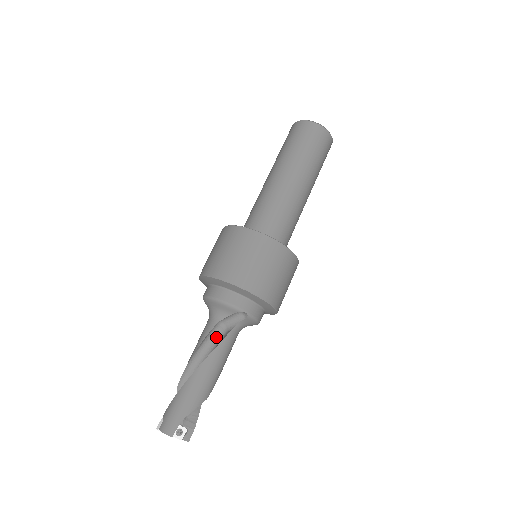
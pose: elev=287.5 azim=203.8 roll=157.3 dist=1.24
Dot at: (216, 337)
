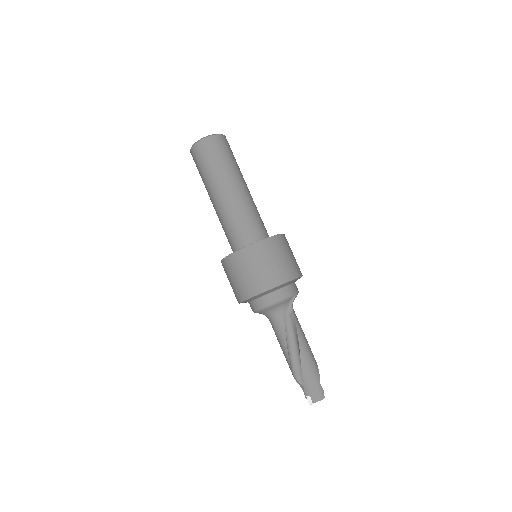
Dot at: (286, 324)
